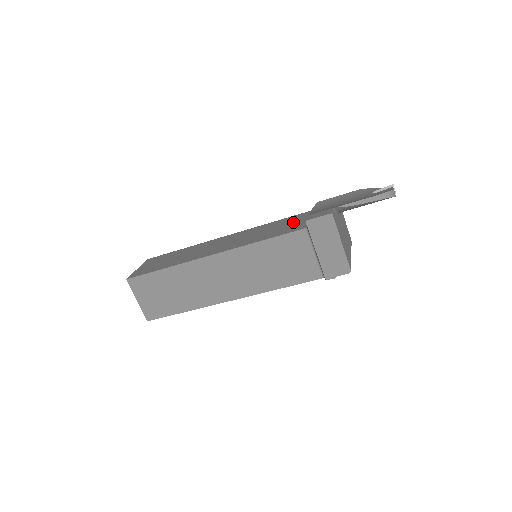
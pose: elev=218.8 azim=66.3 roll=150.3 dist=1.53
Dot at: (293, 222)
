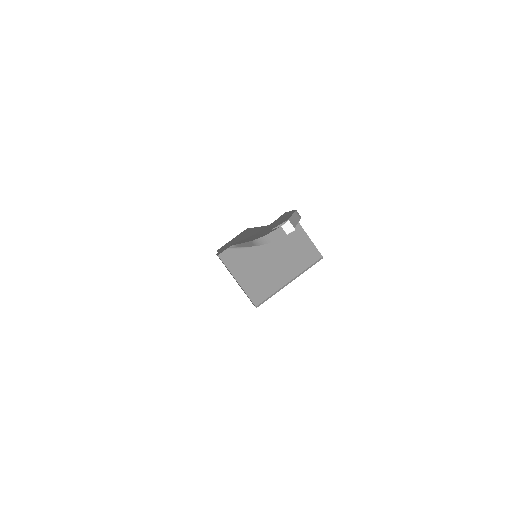
Dot at: occluded
